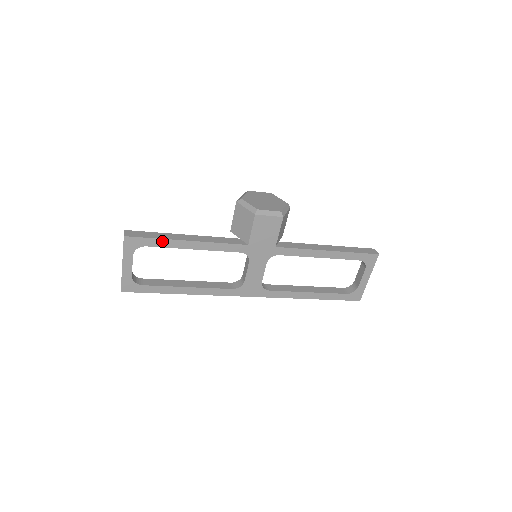
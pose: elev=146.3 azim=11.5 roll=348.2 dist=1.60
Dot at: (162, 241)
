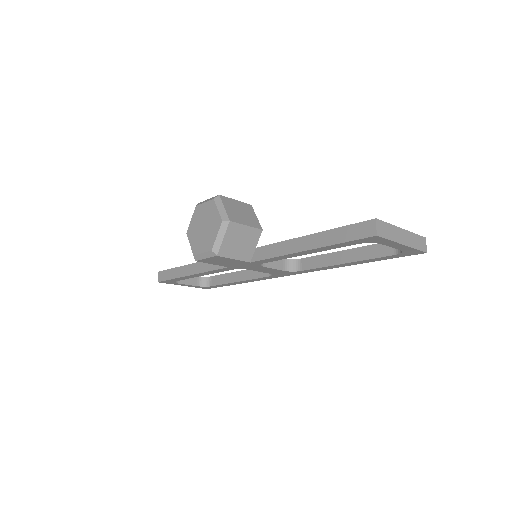
Dot at: (178, 278)
